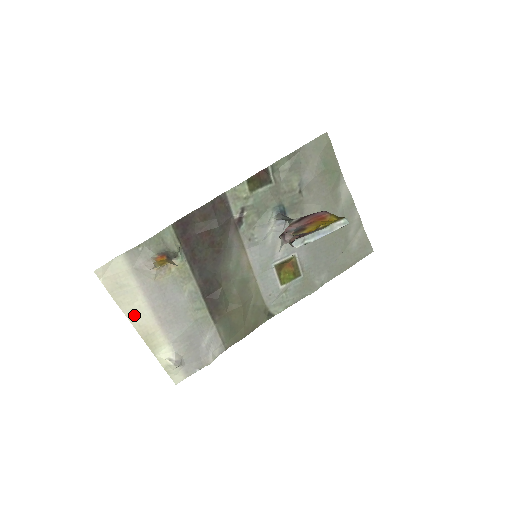
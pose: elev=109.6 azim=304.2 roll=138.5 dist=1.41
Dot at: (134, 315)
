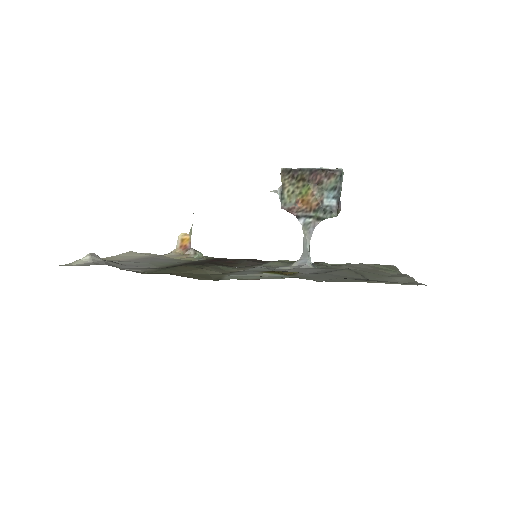
Dot at: (122, 256)
